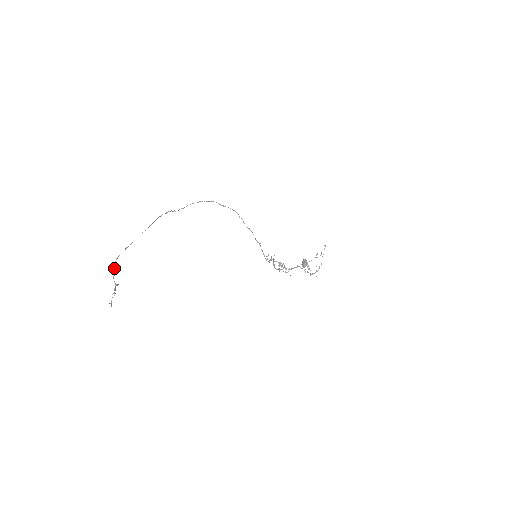
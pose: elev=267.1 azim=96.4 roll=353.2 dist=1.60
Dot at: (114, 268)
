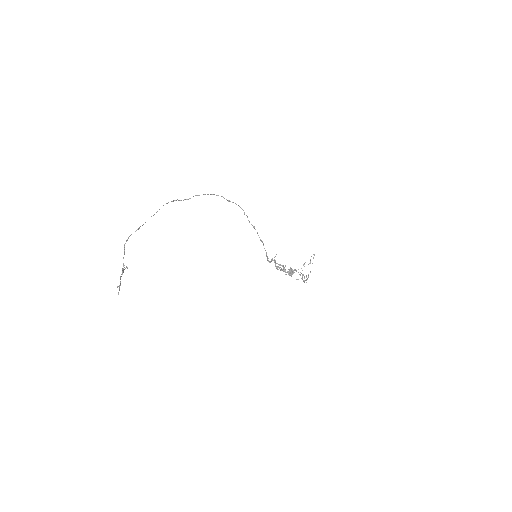
Dot at: (124, 249)
